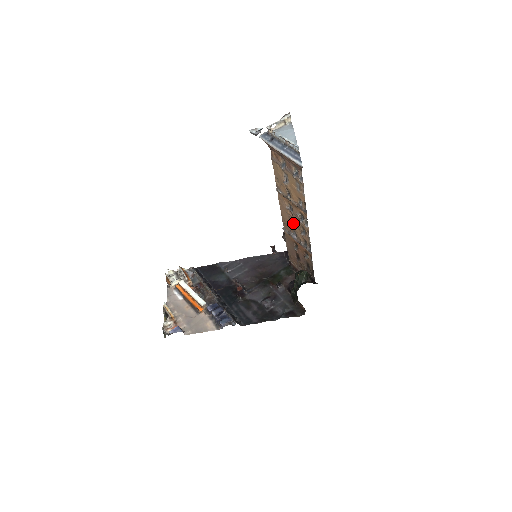
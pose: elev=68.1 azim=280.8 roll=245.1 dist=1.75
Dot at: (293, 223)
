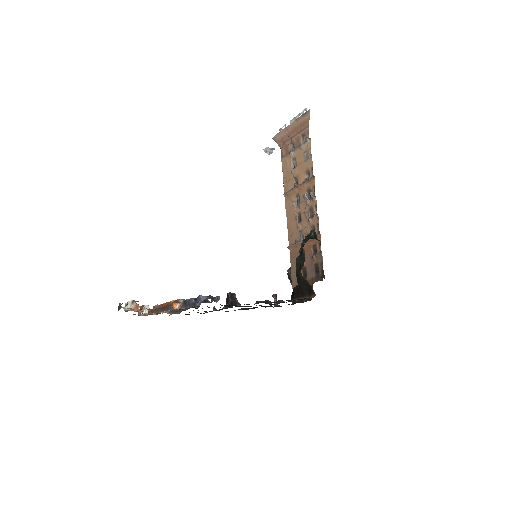
Dot at: (300, 221)
